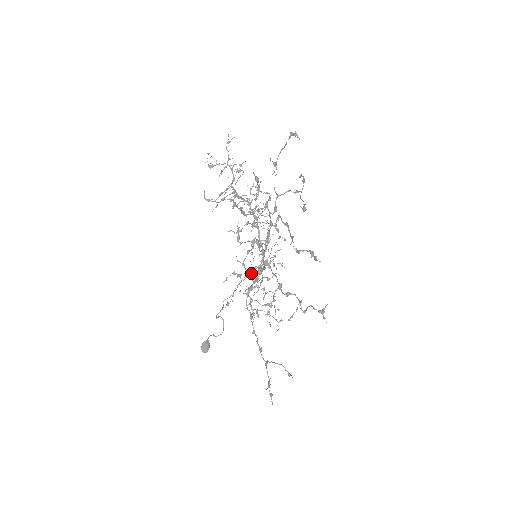
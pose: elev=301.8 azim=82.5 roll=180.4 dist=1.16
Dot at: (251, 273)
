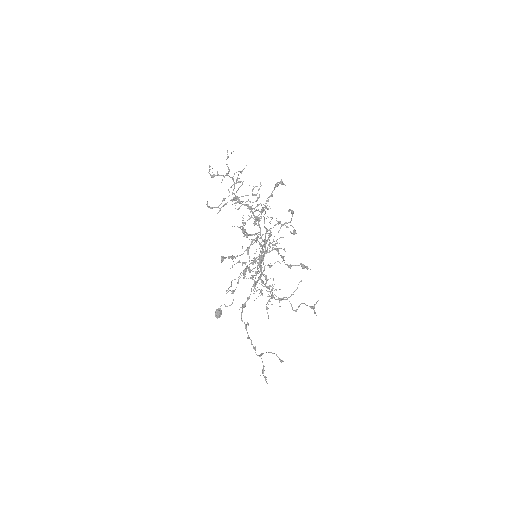
Dot at: (254, 262)
